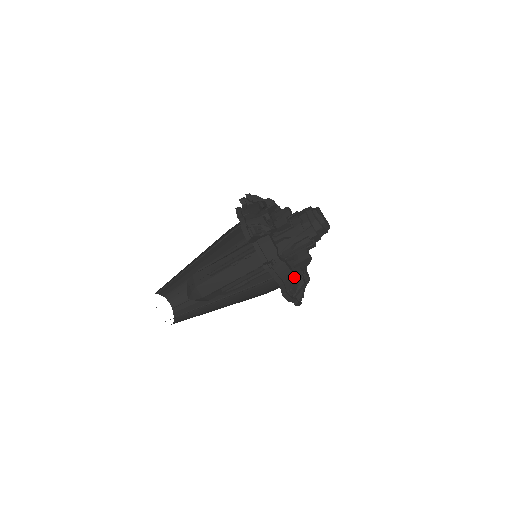
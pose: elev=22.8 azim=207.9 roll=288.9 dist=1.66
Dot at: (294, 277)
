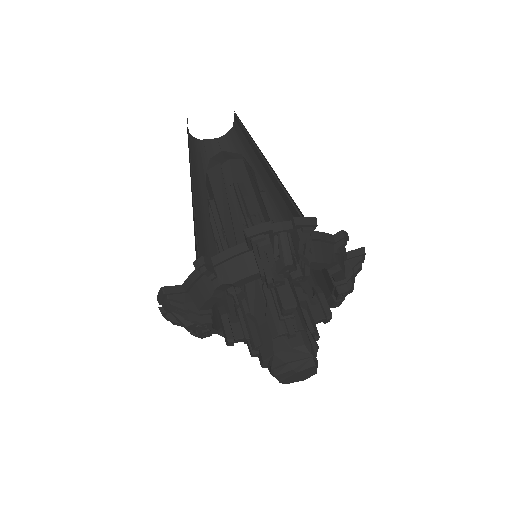
Dot at: occluded
